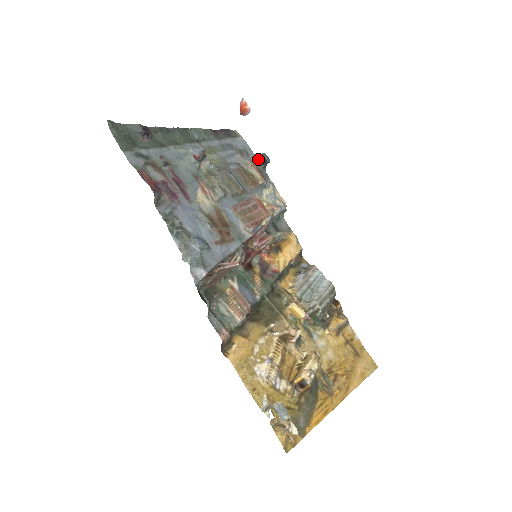
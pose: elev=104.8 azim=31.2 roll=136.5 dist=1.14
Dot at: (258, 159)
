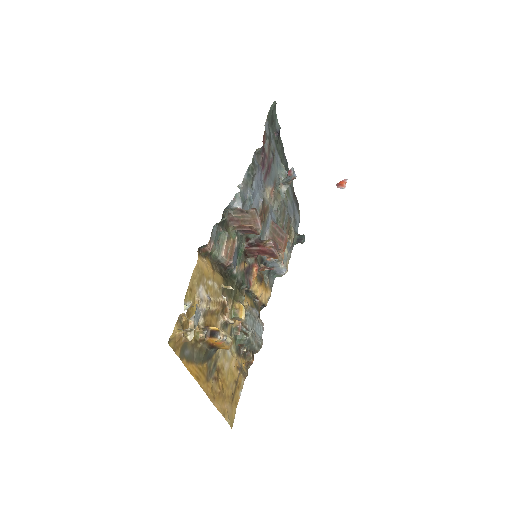
Dot at: (298, 235)
